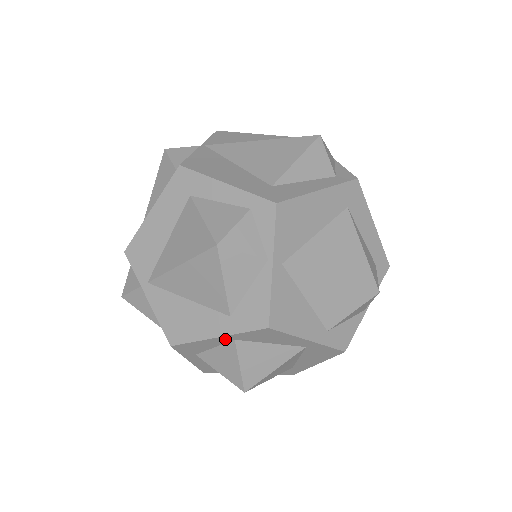
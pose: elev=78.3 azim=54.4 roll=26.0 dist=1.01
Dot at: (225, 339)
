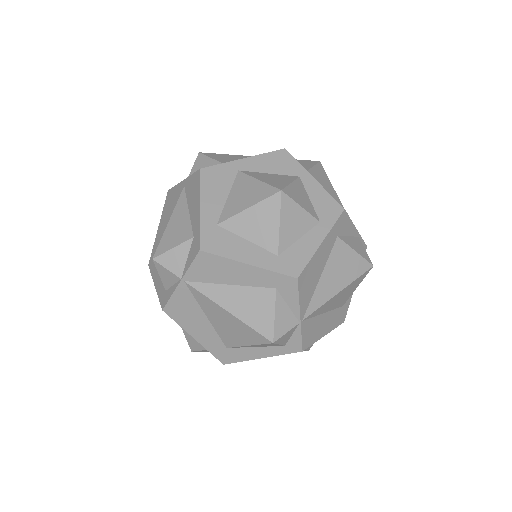
Dot at: occluded
